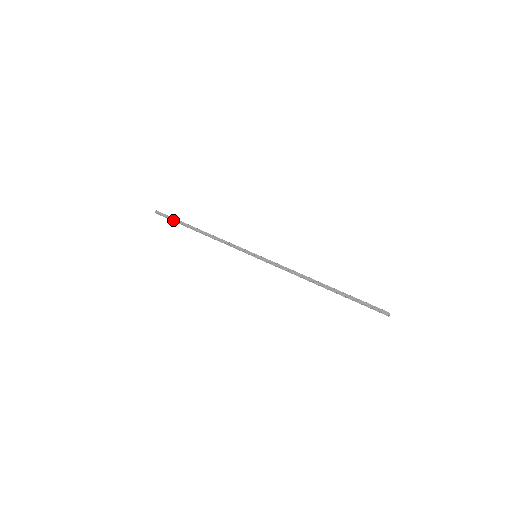
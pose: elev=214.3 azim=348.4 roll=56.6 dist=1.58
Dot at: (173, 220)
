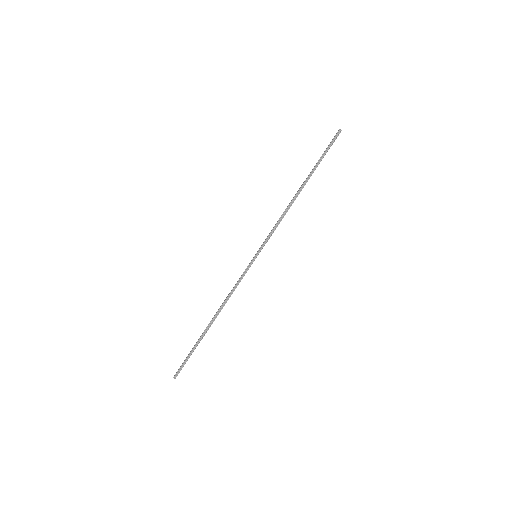
Dot at: (189, 353)
